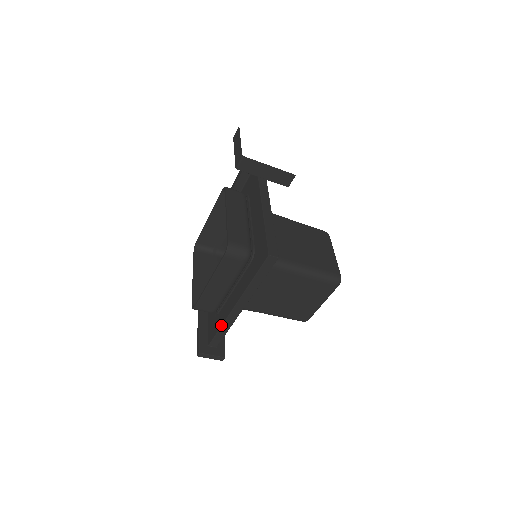
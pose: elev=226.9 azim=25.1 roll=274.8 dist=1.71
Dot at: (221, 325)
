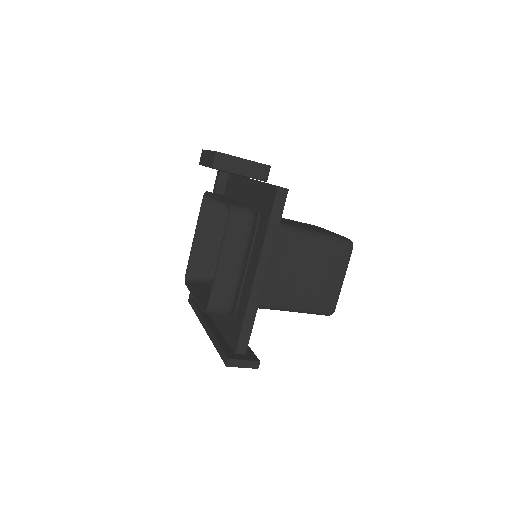
Dot at: (245, 312)
